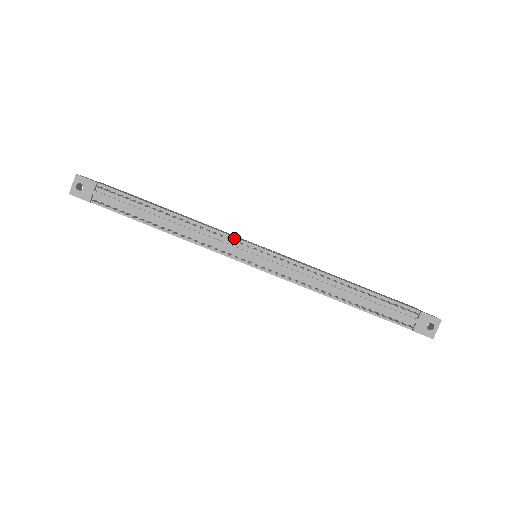
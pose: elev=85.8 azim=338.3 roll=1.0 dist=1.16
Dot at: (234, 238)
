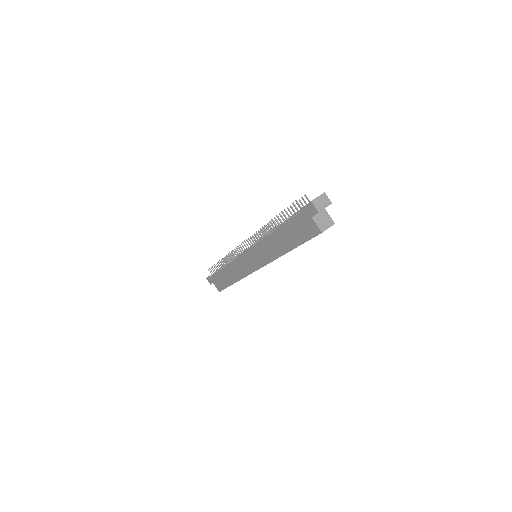
Dot at: occluded
